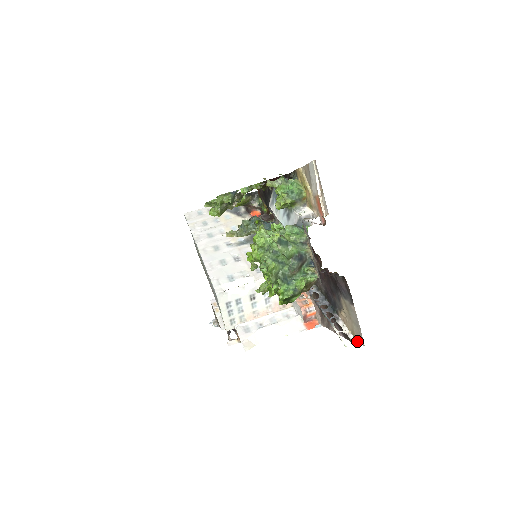
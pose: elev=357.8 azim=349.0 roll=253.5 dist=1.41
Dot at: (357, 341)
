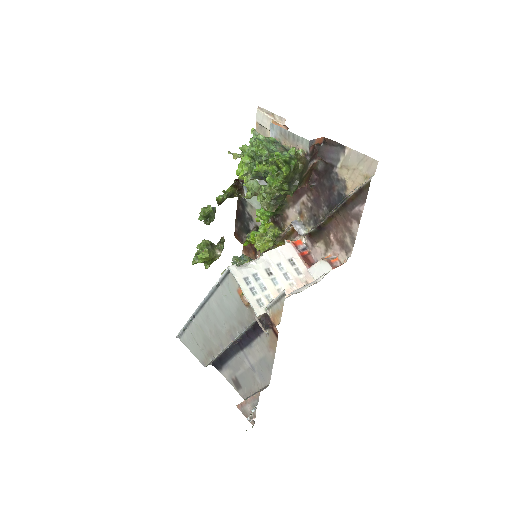
Dot at: (372, 174)
